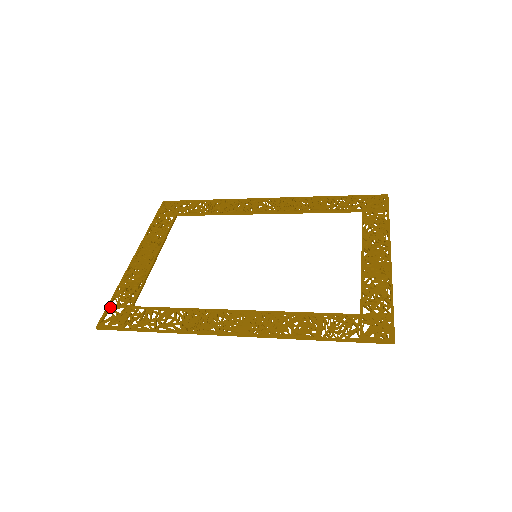
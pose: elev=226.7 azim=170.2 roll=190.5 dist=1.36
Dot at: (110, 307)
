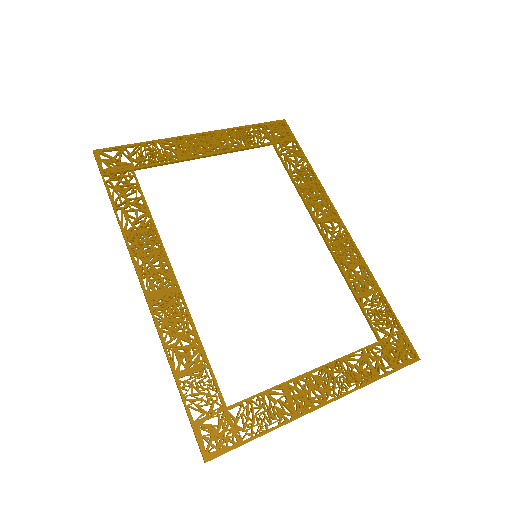
Dot at: (123, 149)
